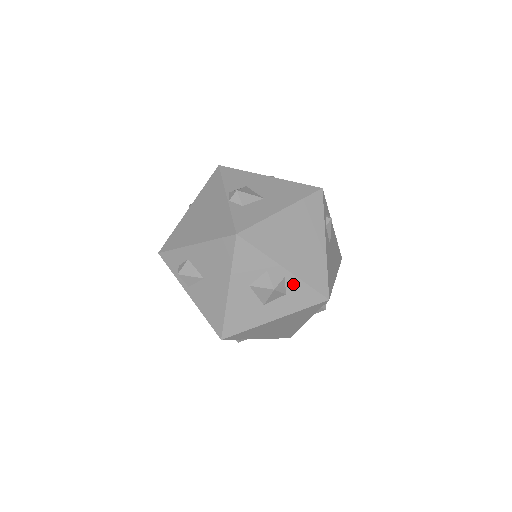
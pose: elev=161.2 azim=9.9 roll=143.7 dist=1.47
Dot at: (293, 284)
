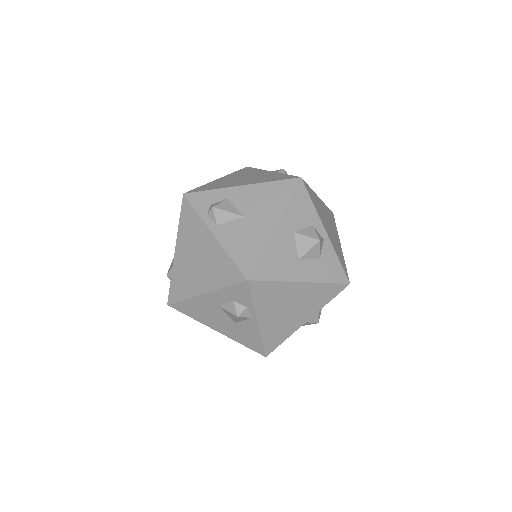
Dot at: (328, 251)
